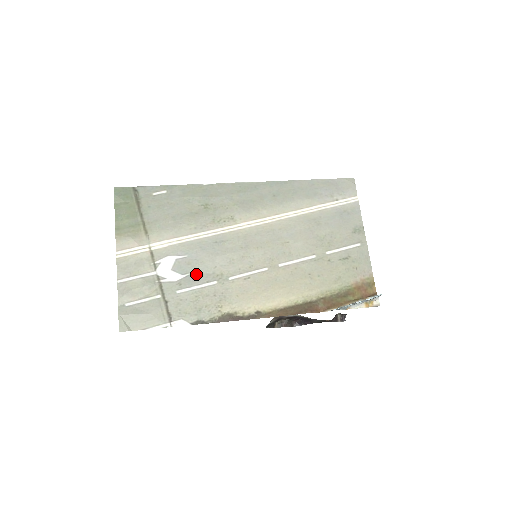
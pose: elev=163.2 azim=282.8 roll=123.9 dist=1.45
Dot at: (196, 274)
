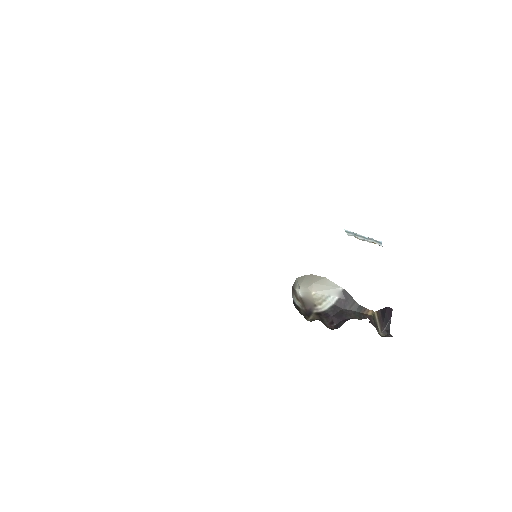
Dot at: occluded
